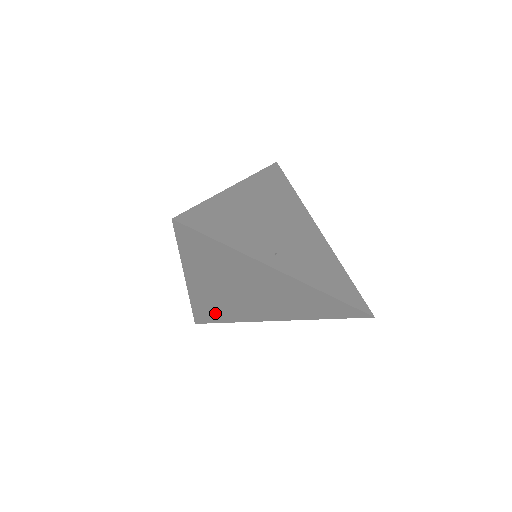
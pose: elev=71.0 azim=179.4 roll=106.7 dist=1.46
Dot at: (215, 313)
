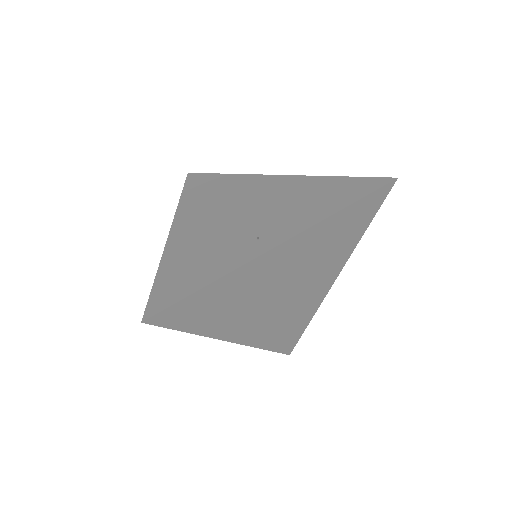
Dot at: (289, 332)
